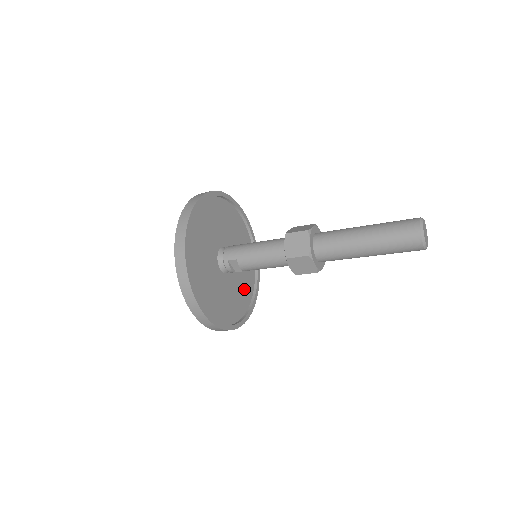
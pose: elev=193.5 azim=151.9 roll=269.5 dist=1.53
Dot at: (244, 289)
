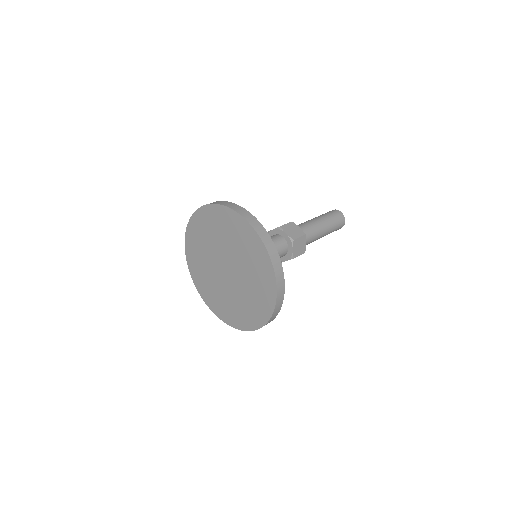
Dot at: occluded
